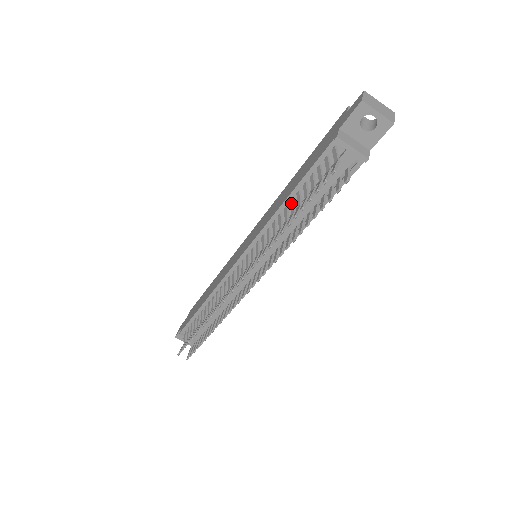
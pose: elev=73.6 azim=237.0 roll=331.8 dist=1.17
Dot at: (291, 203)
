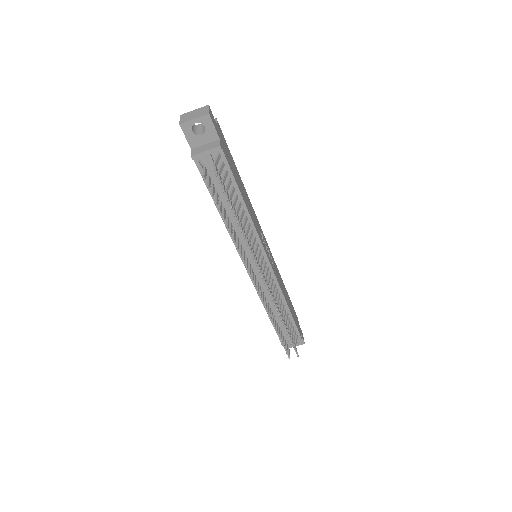
Dot at: occluded
